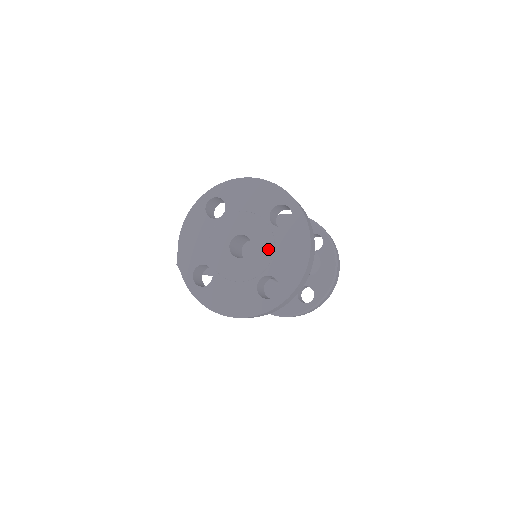
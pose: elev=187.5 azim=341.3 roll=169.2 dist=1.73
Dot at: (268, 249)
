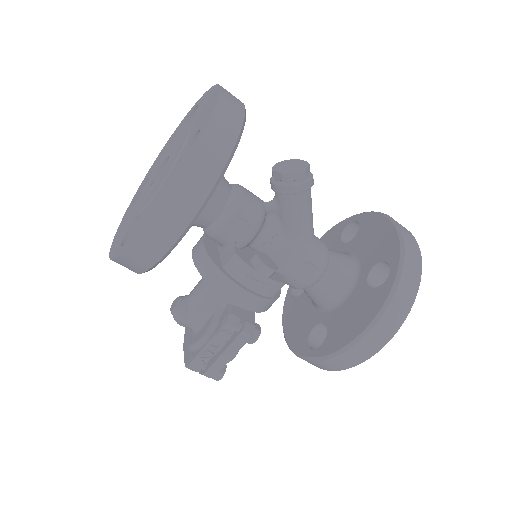
Dot at: (183, 136)
